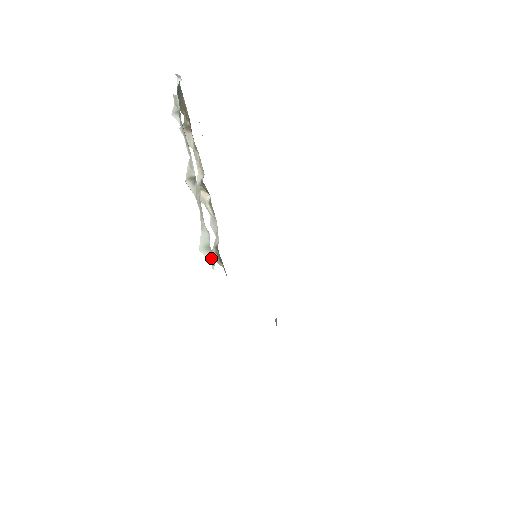
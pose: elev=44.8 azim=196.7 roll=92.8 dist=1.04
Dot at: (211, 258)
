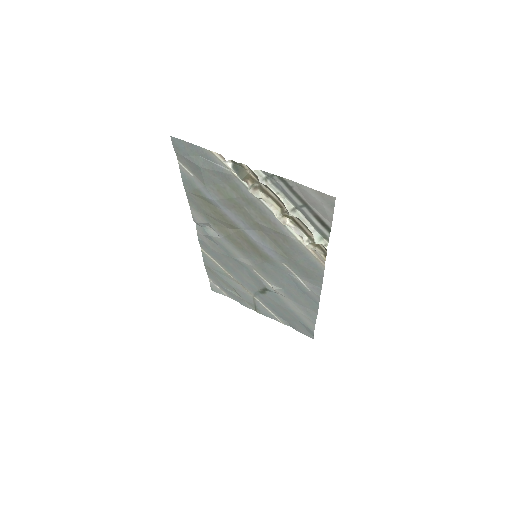
Dot at: (324, 243)
